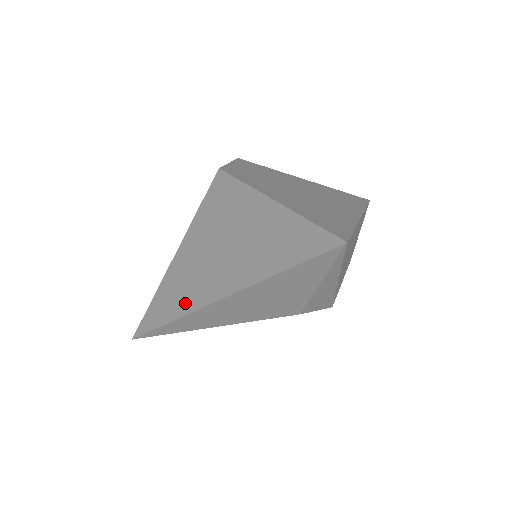
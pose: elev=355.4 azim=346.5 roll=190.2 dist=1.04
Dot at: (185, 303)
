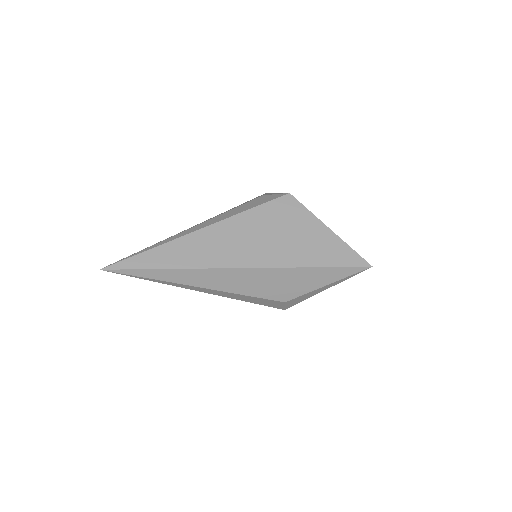
Dot at: (211, 260)
